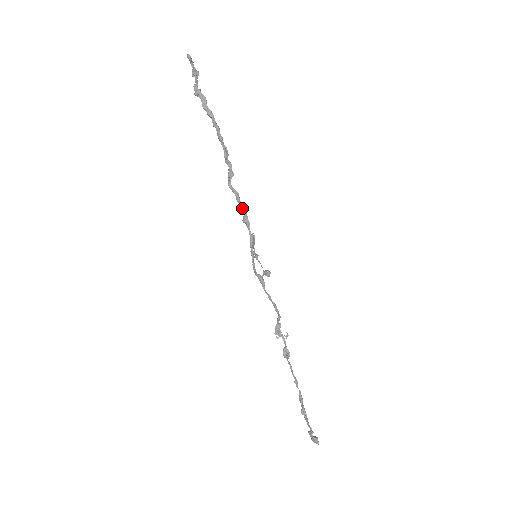
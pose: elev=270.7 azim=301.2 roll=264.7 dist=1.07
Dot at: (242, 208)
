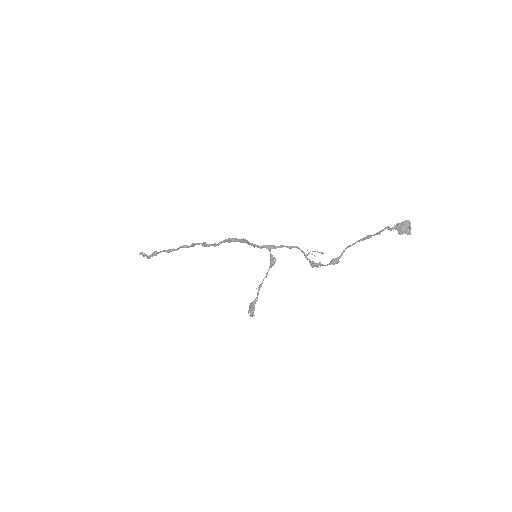
Dot at: (224, 242)
